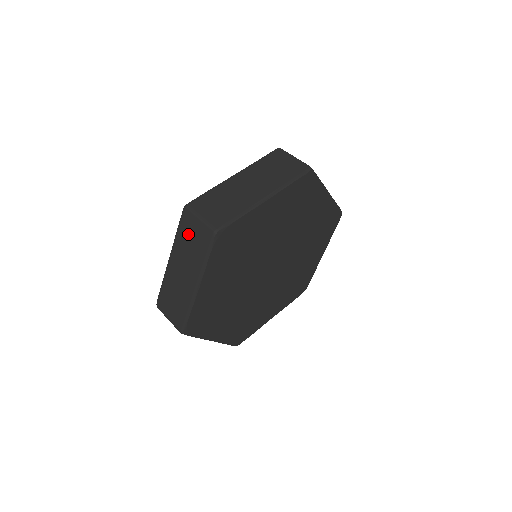
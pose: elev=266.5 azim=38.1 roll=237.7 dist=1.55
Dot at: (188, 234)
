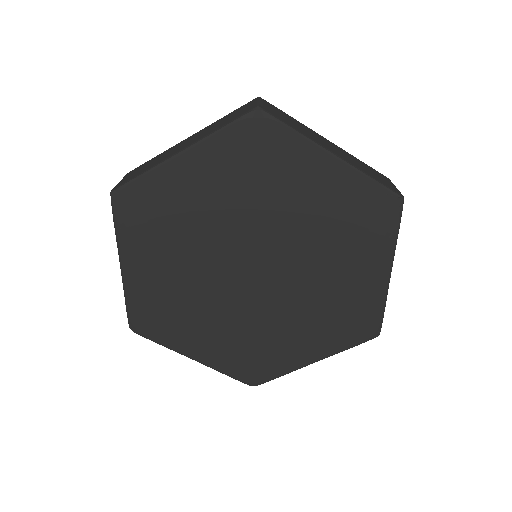
Dot at: (233, 114)
